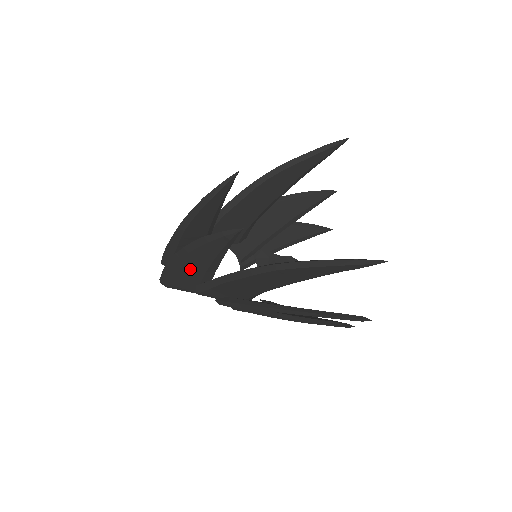
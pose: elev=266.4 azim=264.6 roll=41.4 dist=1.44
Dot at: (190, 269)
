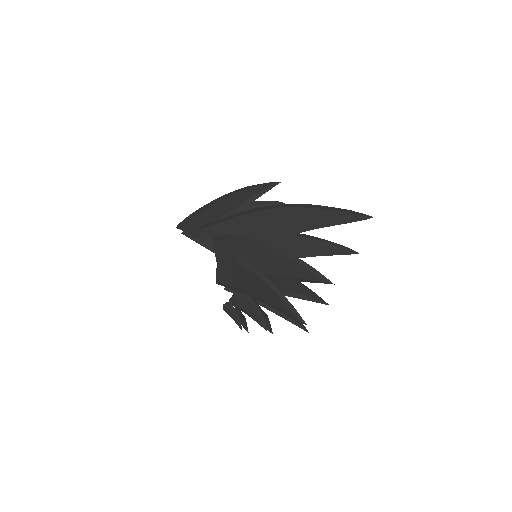
Dot at: (215, 211)
